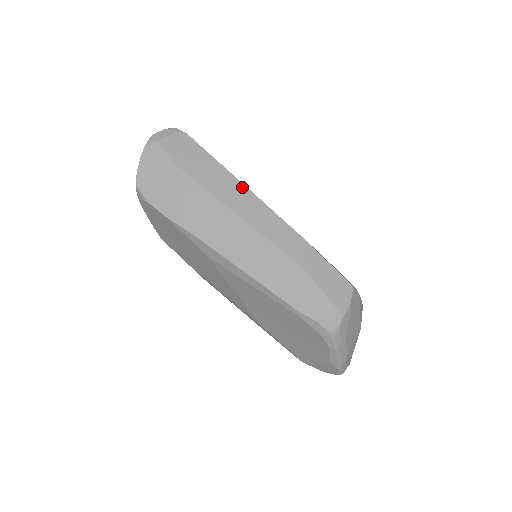
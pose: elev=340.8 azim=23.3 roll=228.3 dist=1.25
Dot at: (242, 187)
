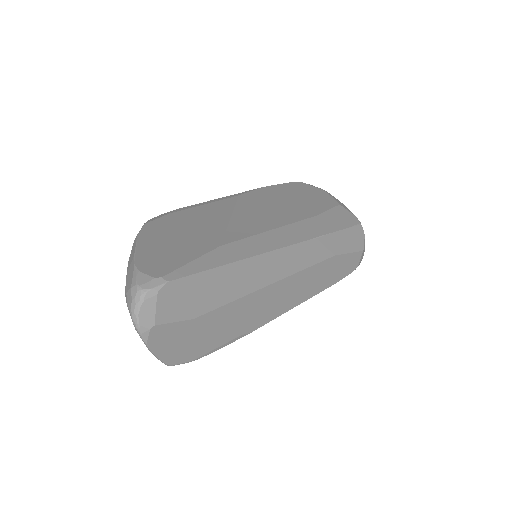
Dot at: (257, 259)
